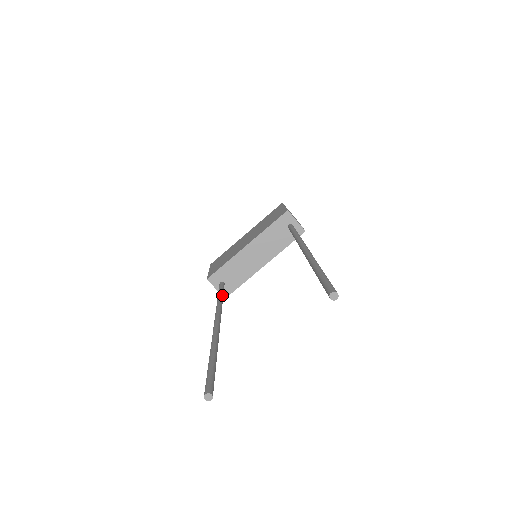
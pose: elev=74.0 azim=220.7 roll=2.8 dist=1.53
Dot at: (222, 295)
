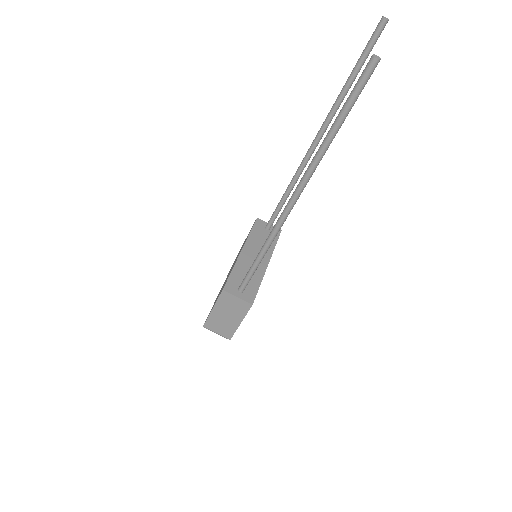
Dot at: occluded
